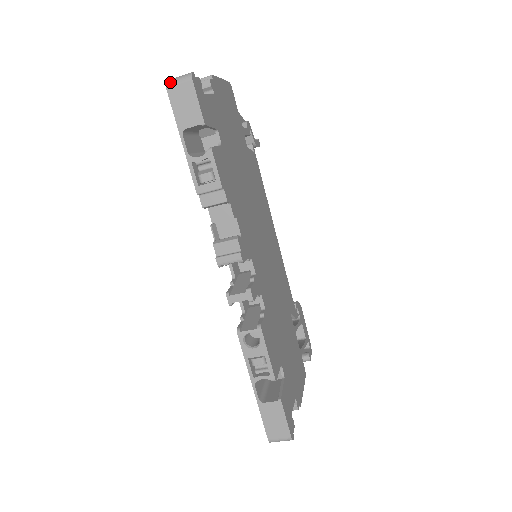
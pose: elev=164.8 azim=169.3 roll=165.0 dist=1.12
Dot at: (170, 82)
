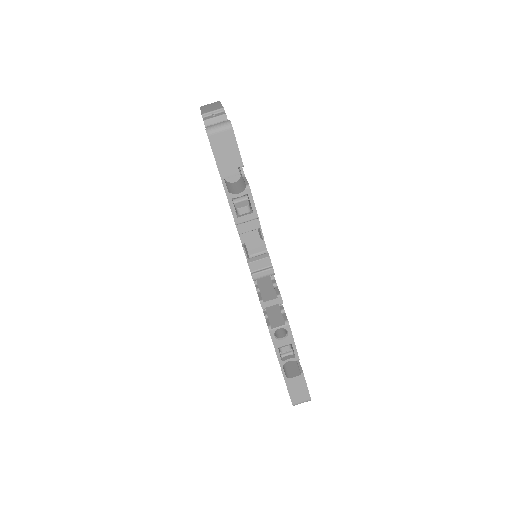
Dot at: (211, 130)
